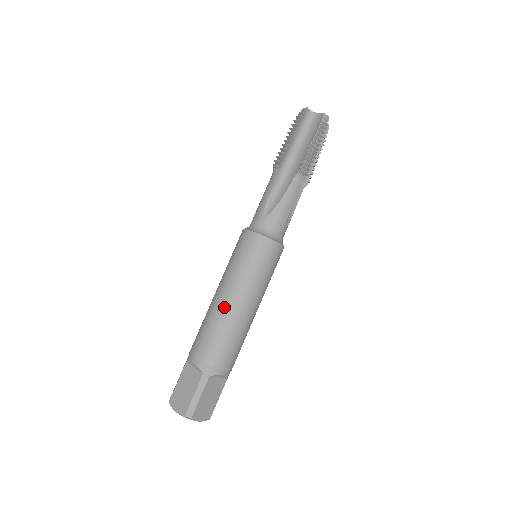
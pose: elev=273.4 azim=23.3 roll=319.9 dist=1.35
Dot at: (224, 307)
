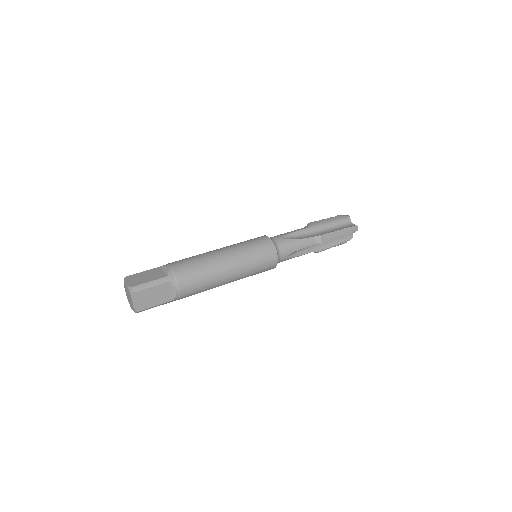
Dot at: (217, 256)
